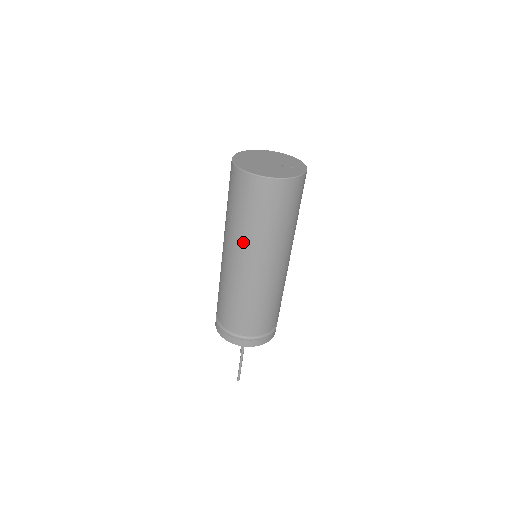
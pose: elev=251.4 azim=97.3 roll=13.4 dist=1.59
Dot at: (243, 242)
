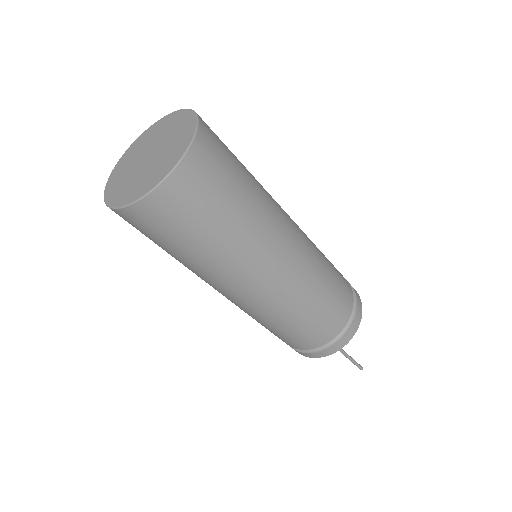
Dot at: (198, 275)
